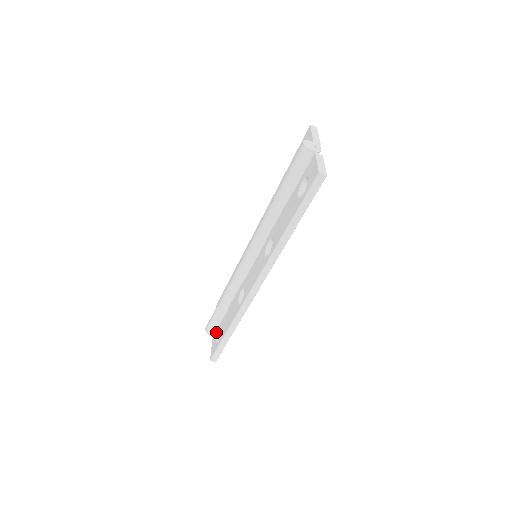
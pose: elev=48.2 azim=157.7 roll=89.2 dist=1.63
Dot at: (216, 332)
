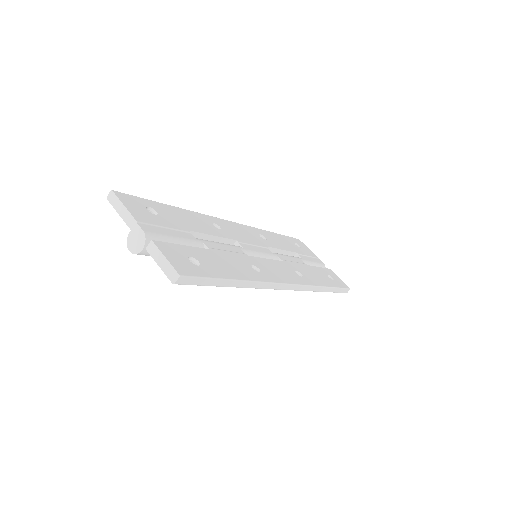
Dot at: occluded
